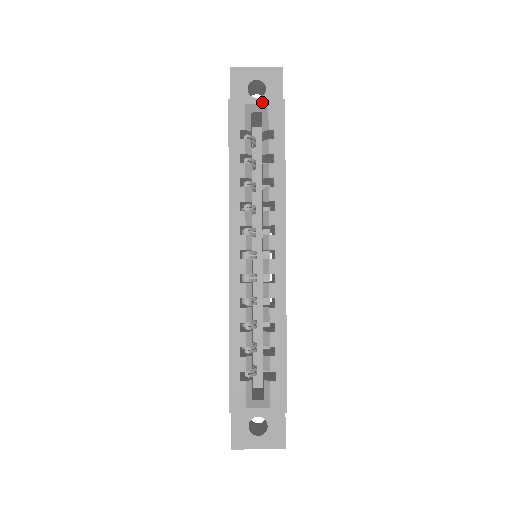
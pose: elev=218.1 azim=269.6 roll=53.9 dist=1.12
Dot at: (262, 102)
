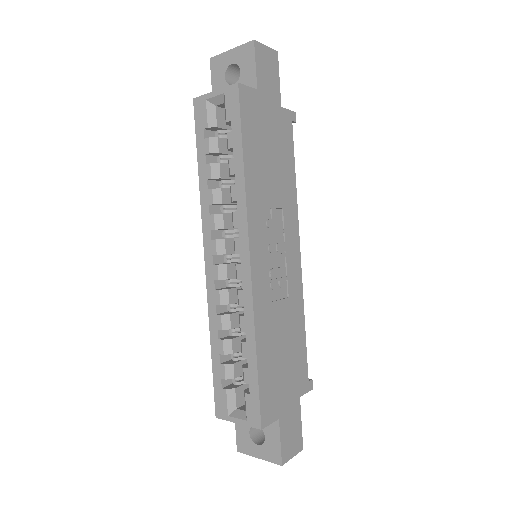
Dot at: (219, 92)
